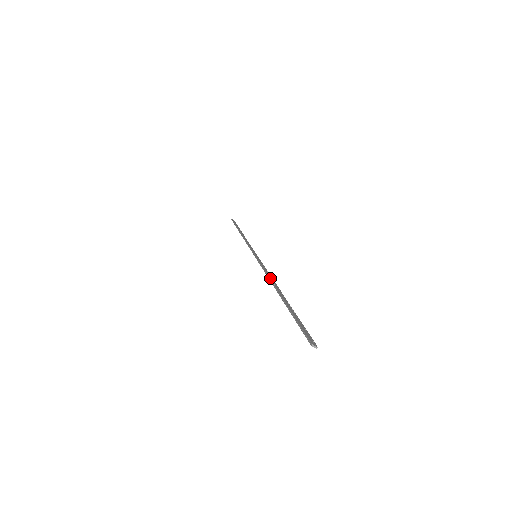
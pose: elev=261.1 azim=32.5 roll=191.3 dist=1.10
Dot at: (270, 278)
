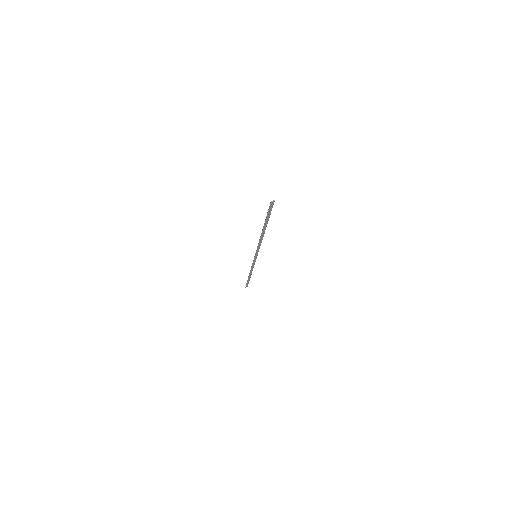
Dot at: (260, 239)
